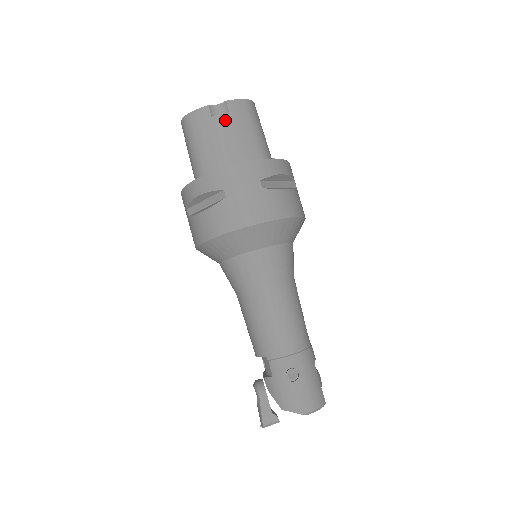
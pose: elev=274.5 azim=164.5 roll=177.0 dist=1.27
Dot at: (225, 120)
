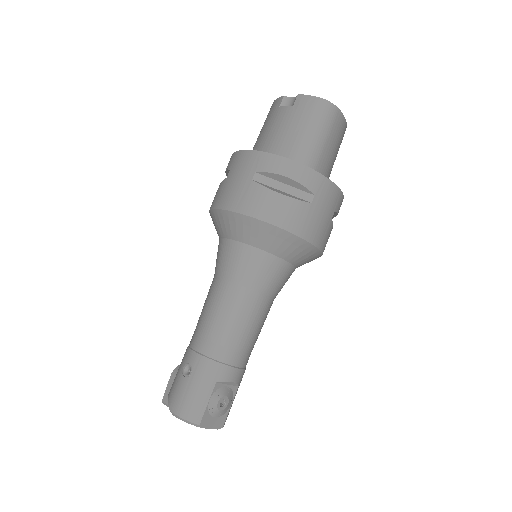
Dot at: (285, 112)
